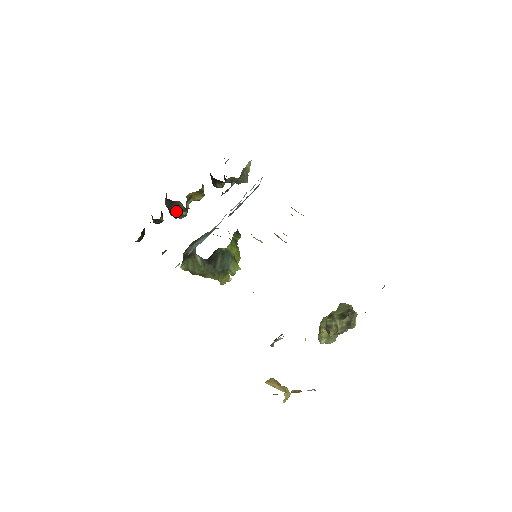
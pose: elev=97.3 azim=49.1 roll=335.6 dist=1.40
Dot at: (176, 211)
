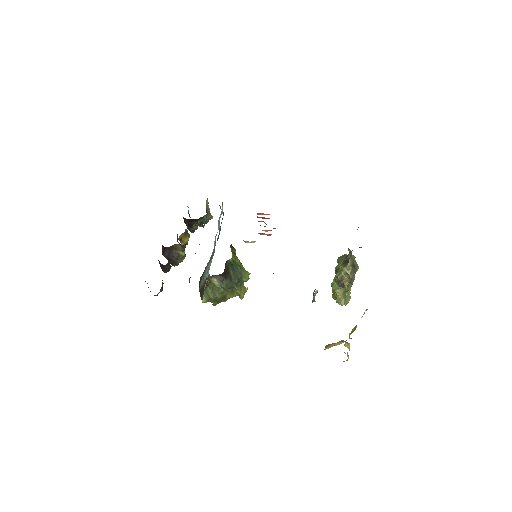
Dot at: (176, 256)
